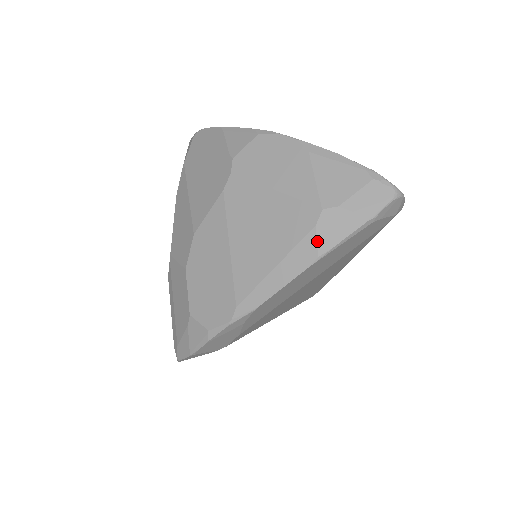
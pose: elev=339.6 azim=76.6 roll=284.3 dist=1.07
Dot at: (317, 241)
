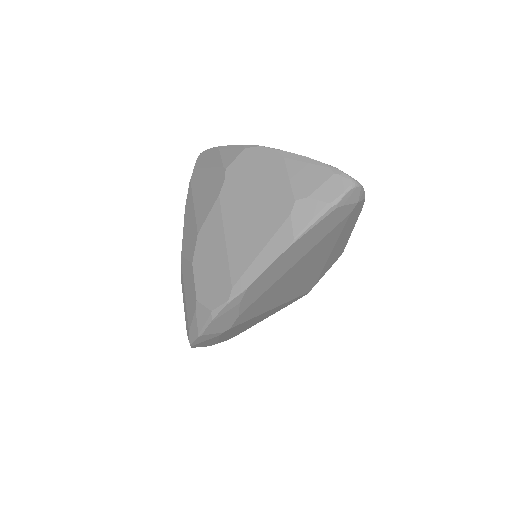
Dot at: (292, 227)
